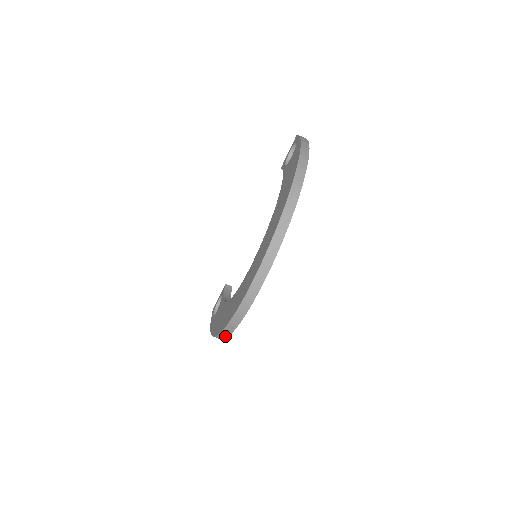
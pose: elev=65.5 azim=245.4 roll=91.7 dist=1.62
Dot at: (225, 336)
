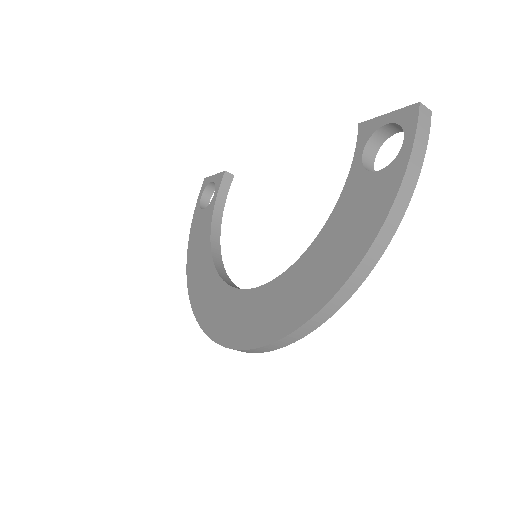
Dot at: occluded
